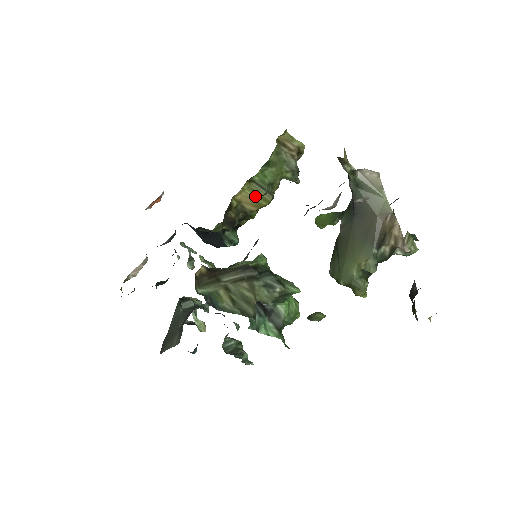
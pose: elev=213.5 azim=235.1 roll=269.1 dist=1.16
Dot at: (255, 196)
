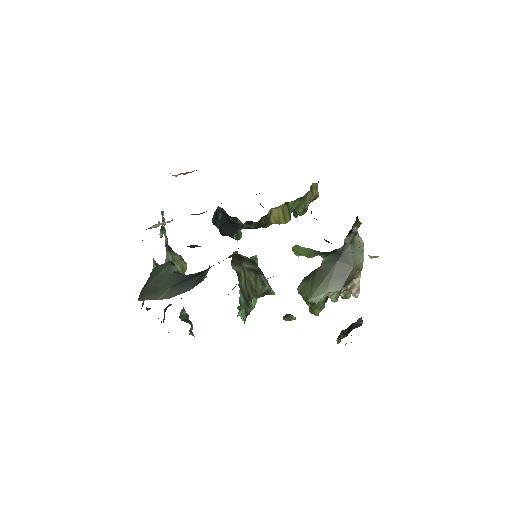
Dot at: (282, 215)
